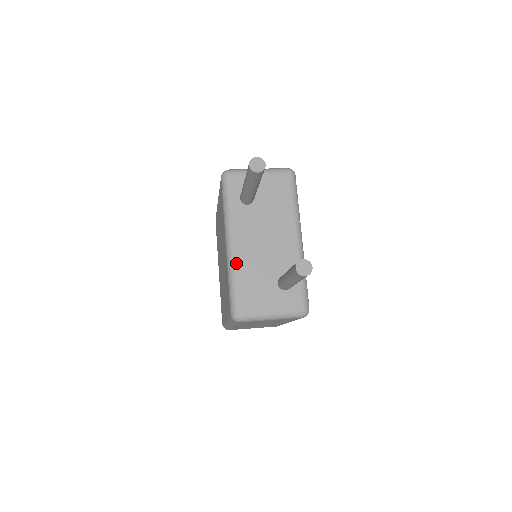
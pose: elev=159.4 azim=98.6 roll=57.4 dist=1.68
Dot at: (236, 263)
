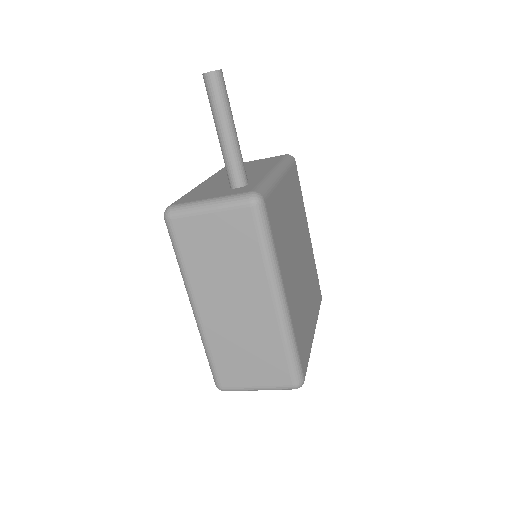
Dot at: (195, 188)
